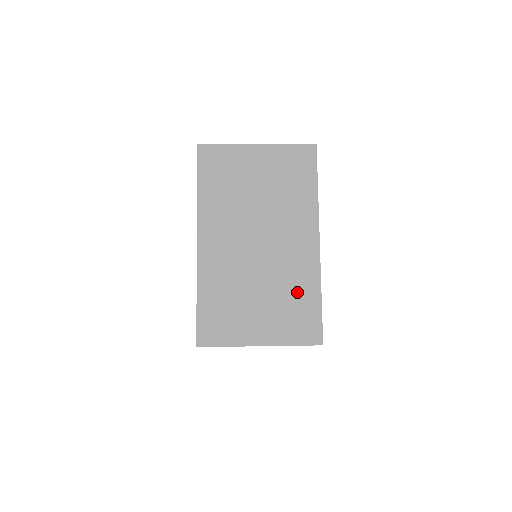
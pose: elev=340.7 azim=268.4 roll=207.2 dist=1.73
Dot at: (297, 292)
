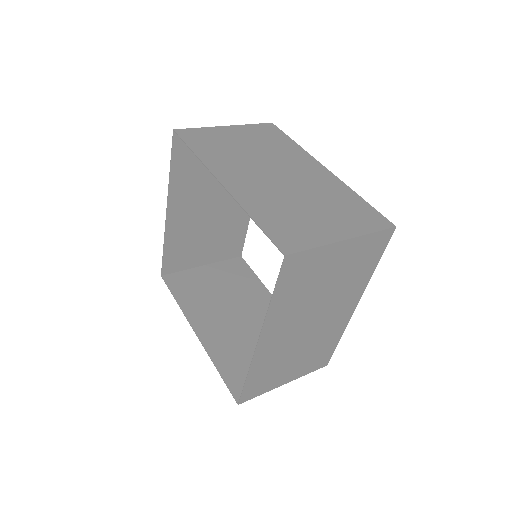
Dot at: (325, 344)
